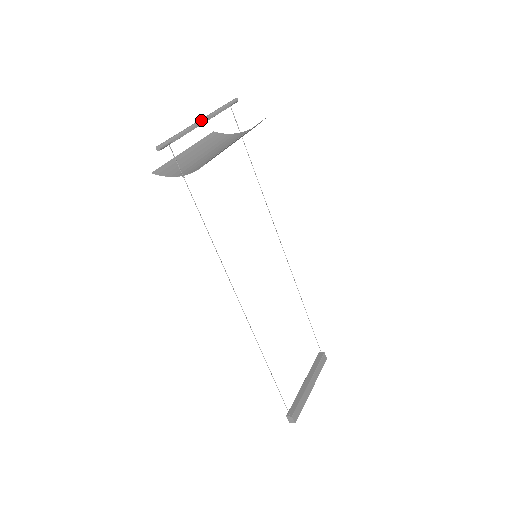
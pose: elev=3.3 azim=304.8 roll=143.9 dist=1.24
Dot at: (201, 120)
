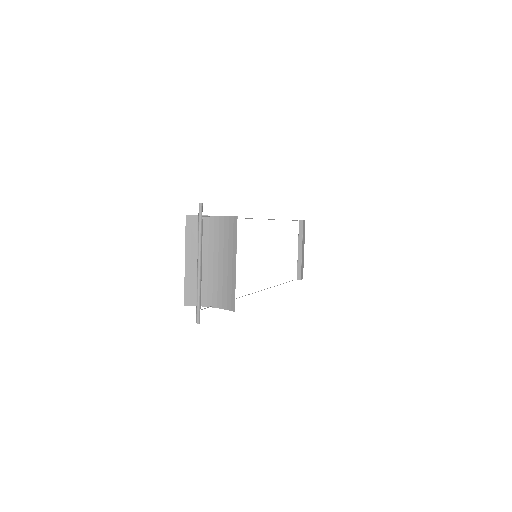
Dot at: (199, 266)
